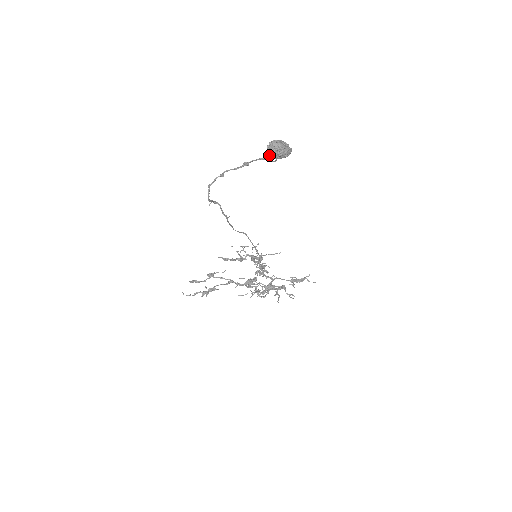
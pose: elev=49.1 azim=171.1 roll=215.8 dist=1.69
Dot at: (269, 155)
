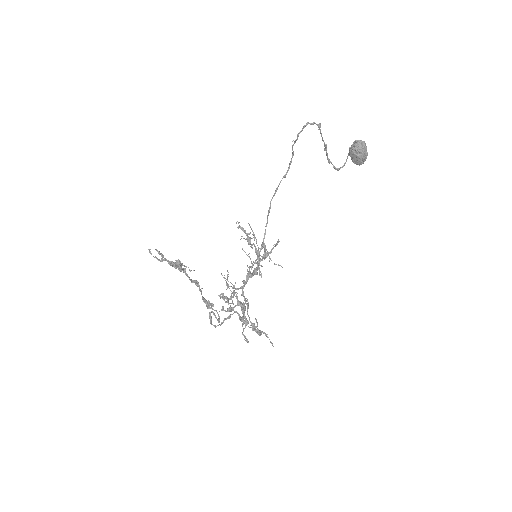
Dot at: (354, 146)
